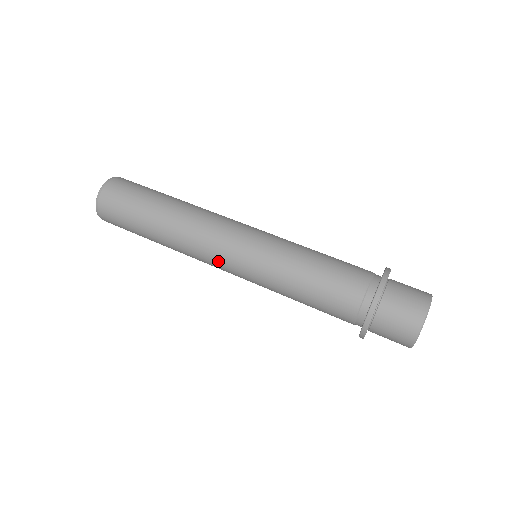
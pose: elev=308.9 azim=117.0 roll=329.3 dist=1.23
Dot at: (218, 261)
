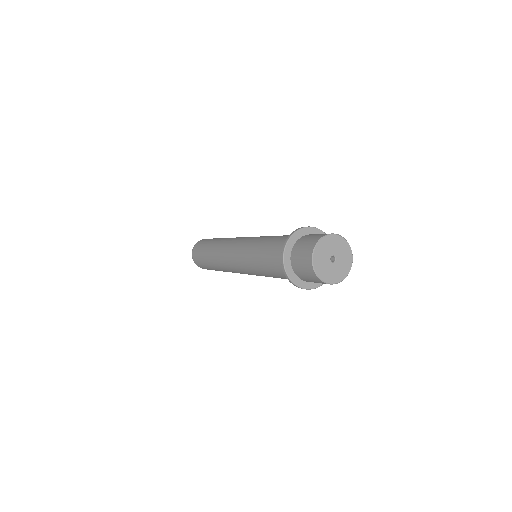
Dot at: (233, 267)
